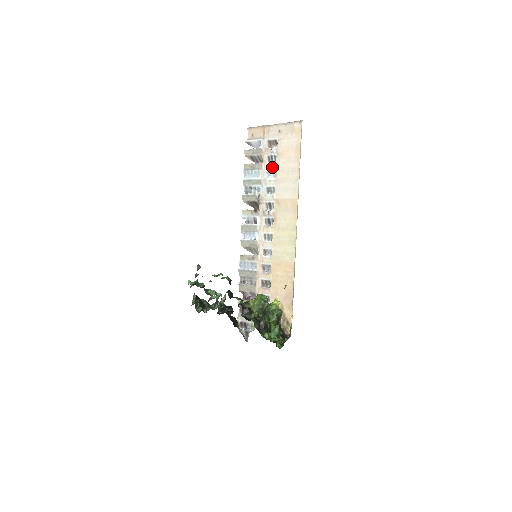
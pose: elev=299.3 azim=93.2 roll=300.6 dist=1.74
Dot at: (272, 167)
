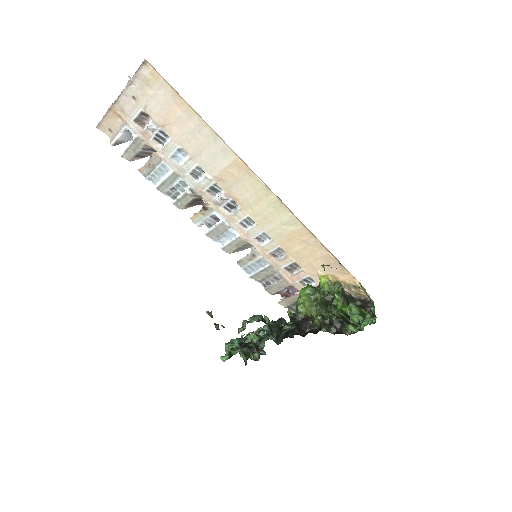
Dot at: (171, 147)
